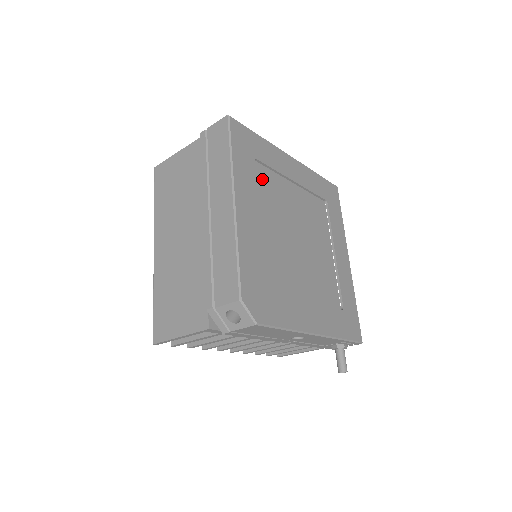
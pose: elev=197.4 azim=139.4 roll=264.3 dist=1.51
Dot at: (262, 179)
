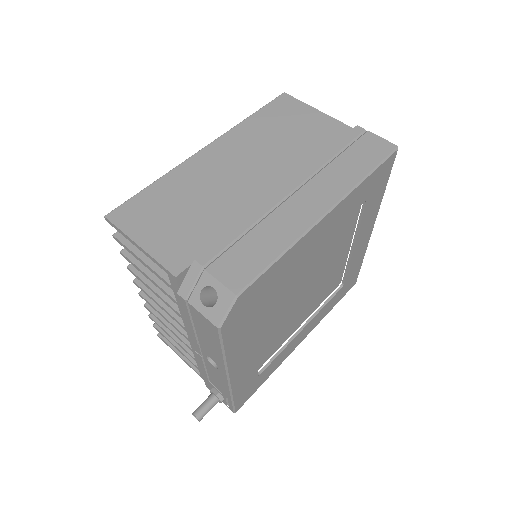
Dot at: (348, 220)
